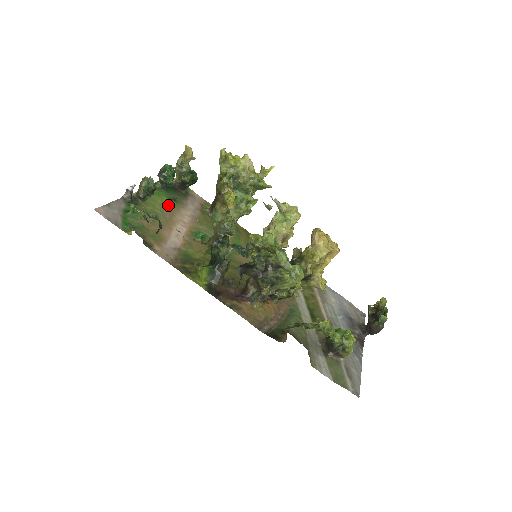
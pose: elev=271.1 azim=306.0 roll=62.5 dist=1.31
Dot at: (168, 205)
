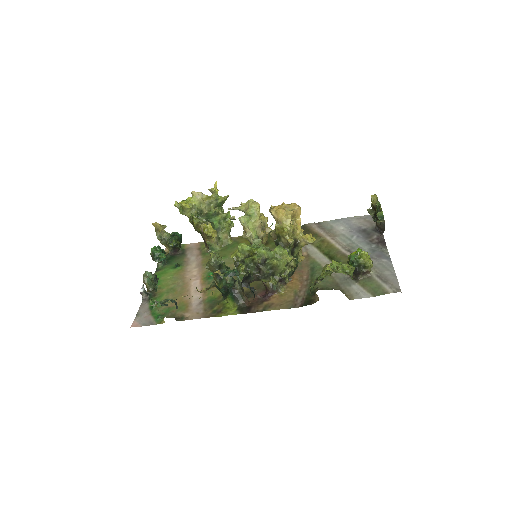
Dot at: (176, 274)
